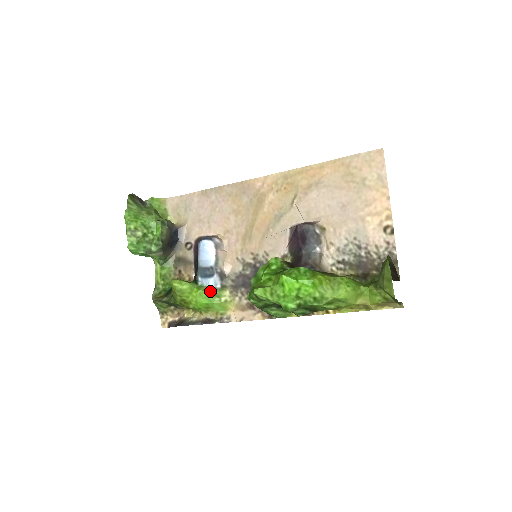
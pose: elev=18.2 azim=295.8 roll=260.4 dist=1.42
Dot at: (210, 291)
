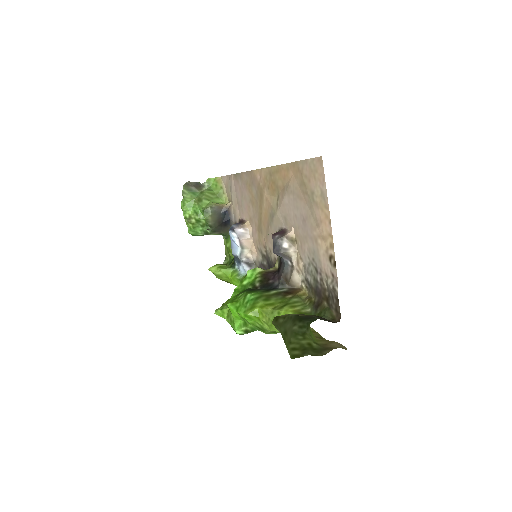
Dot at: (240, 277)
